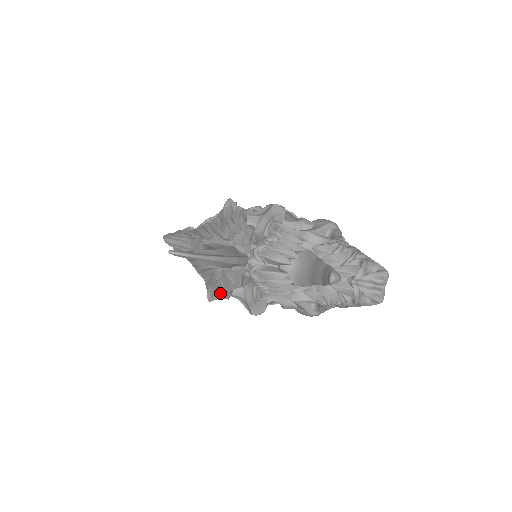
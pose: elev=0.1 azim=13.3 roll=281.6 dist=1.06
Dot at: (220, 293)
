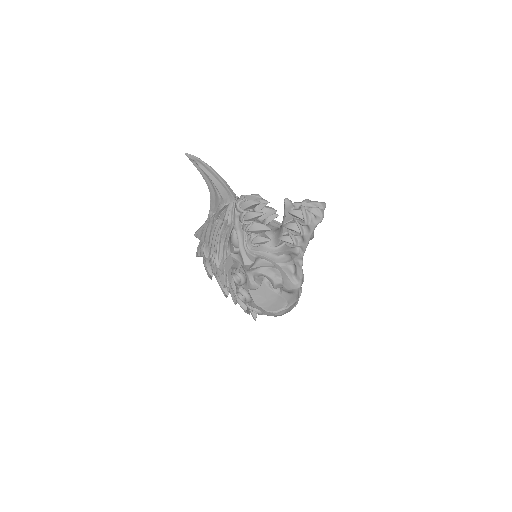
Dot at: (224, 253)
